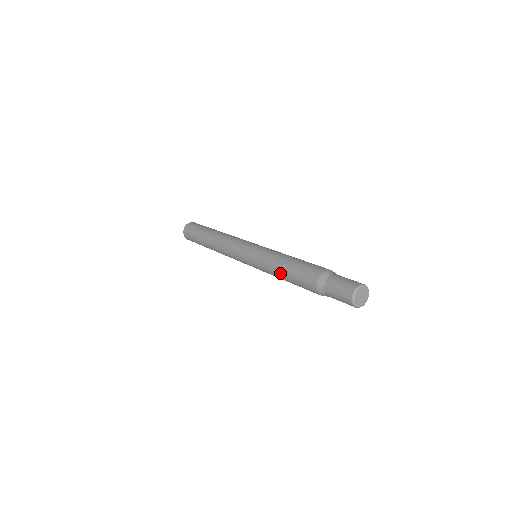
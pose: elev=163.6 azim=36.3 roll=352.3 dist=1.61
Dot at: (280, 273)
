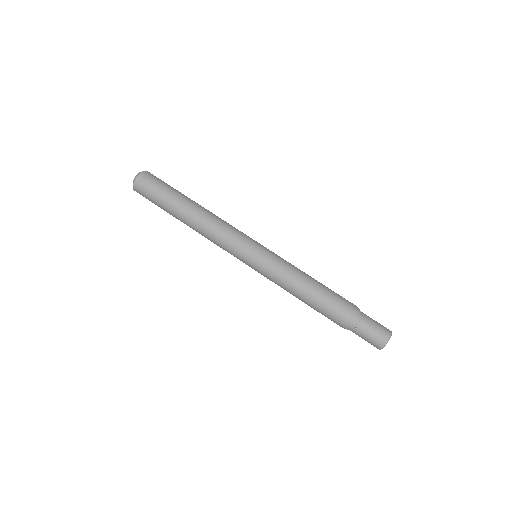
Dot at: occluded
